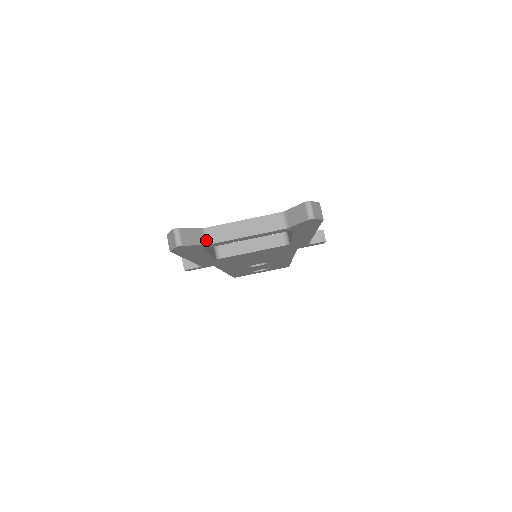
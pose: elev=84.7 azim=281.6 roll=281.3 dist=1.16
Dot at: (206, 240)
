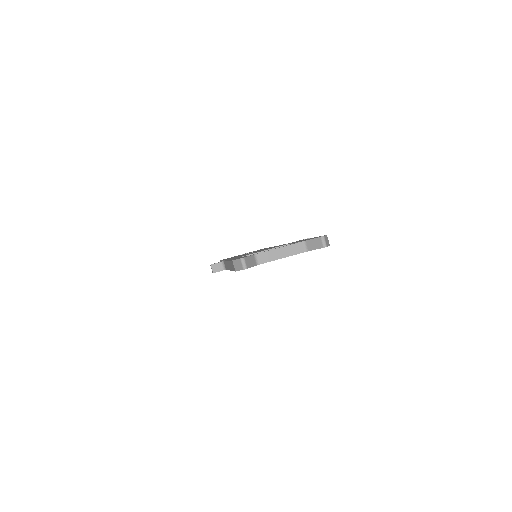
Dot at: (257, 262)
